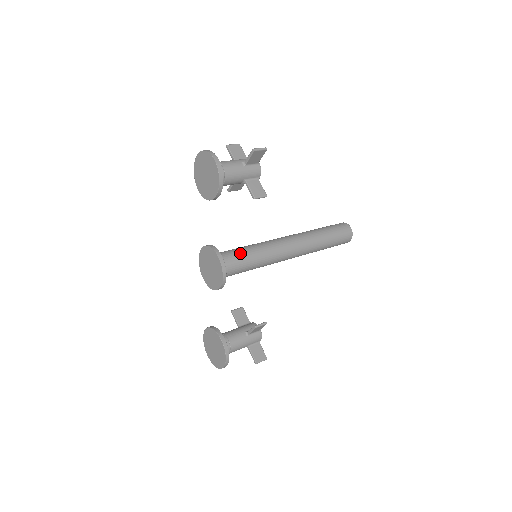
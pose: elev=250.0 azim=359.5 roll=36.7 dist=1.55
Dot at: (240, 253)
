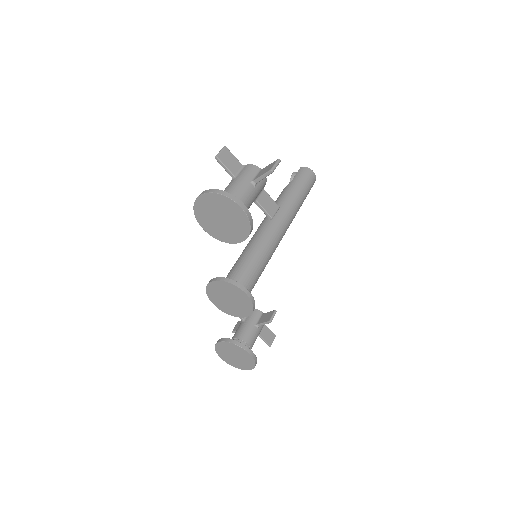
Dot at: (251, 269)
